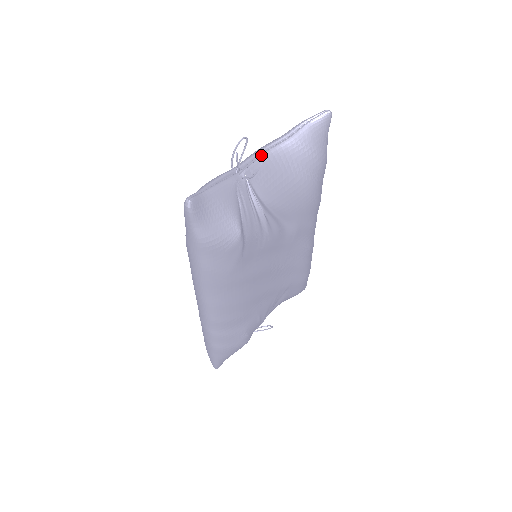
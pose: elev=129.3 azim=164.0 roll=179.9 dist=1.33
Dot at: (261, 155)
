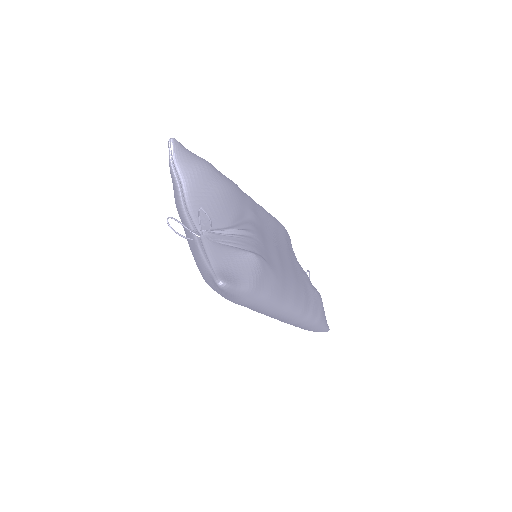
Dot at: (189, 211)
